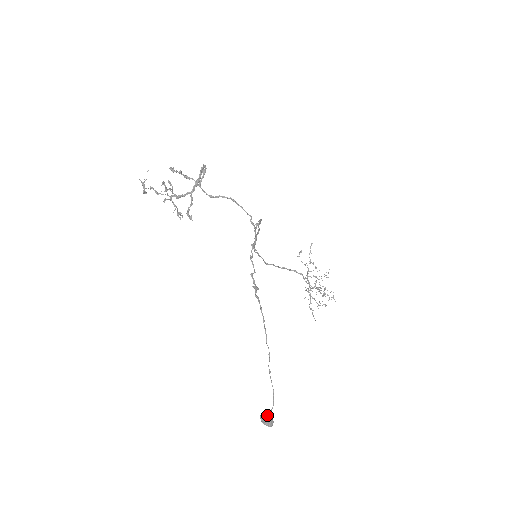
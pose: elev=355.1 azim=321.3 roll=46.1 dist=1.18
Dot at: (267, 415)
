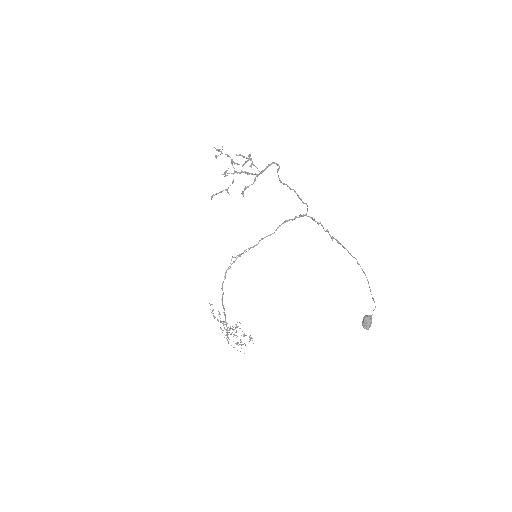
Dot at: (370, 315)
